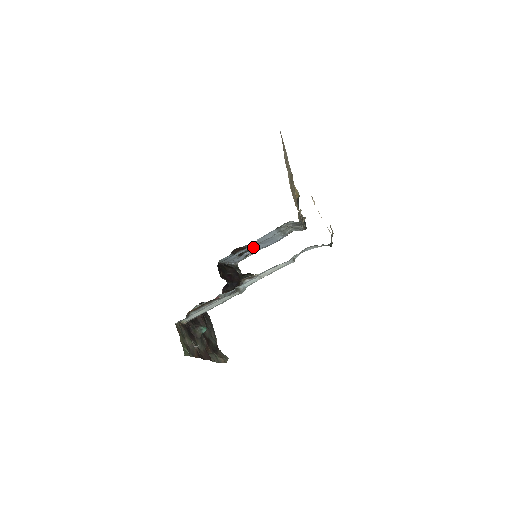
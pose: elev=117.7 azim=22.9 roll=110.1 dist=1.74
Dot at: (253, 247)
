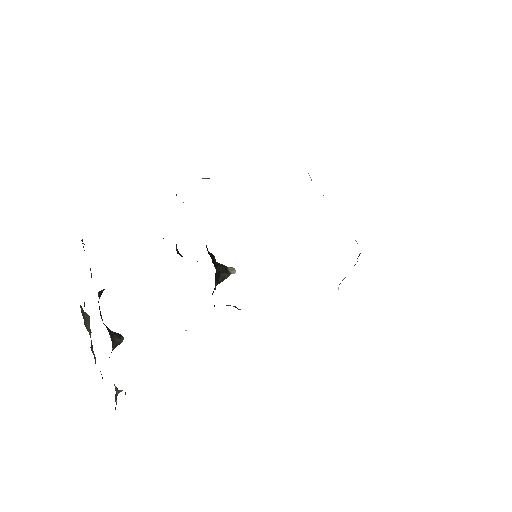
Dot at: occluded
